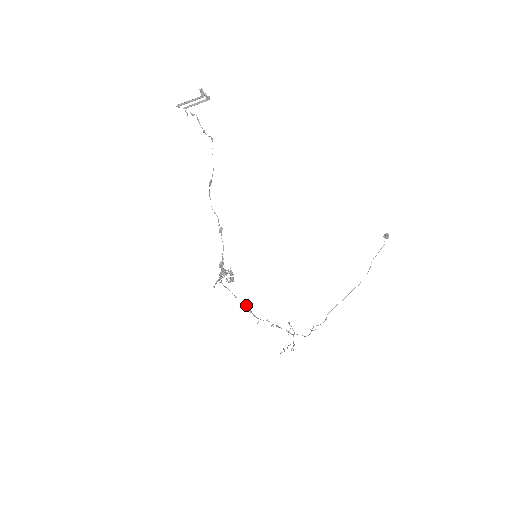
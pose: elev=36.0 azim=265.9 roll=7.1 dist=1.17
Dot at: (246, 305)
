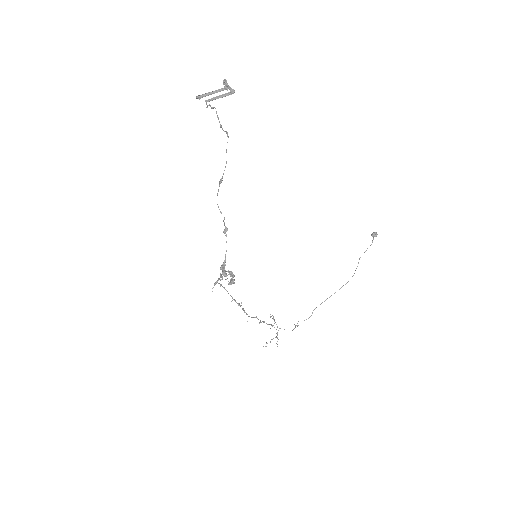
Dot at: (239, 304)
